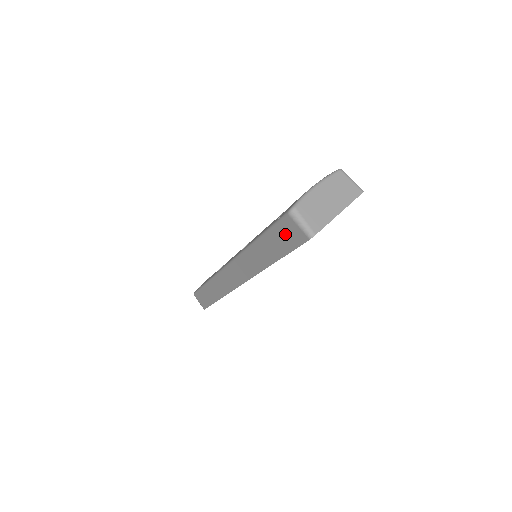
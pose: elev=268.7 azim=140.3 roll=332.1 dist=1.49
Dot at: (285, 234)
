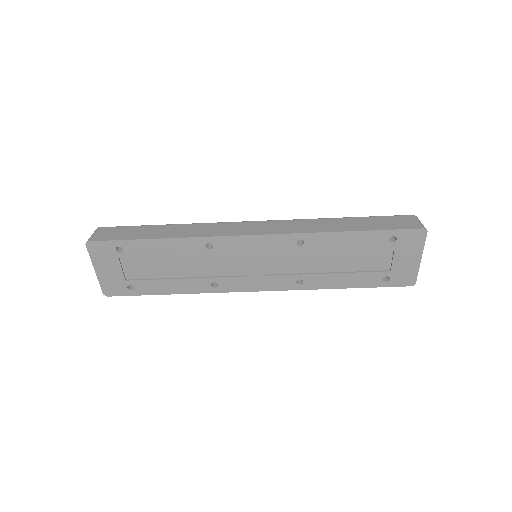
Dot at: (394, 221)
